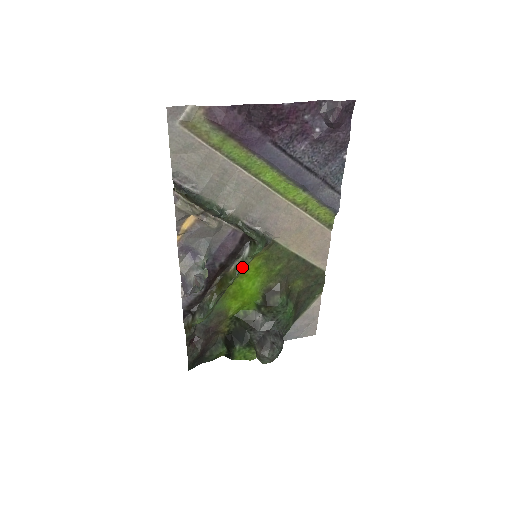
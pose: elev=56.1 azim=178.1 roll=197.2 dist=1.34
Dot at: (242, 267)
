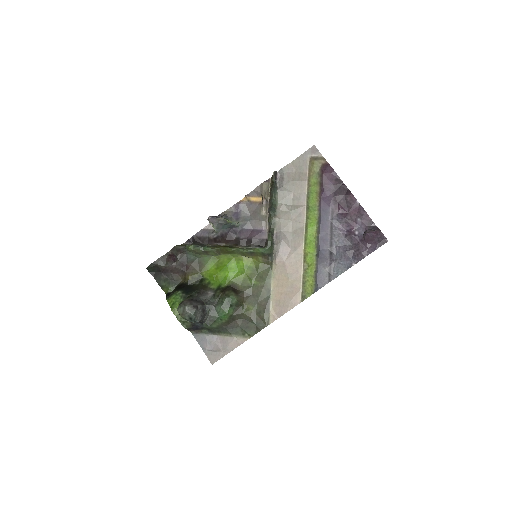
Dot at: (244, 249)
